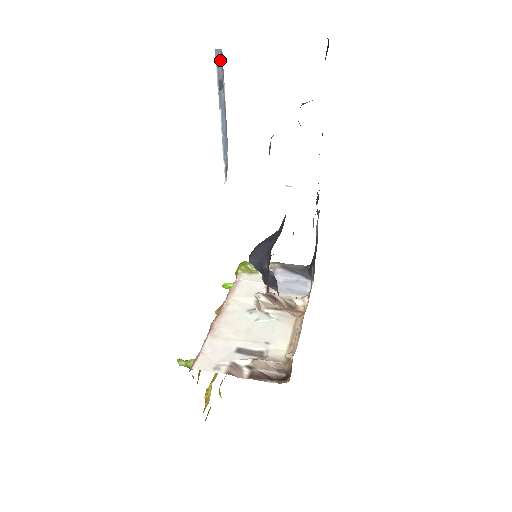
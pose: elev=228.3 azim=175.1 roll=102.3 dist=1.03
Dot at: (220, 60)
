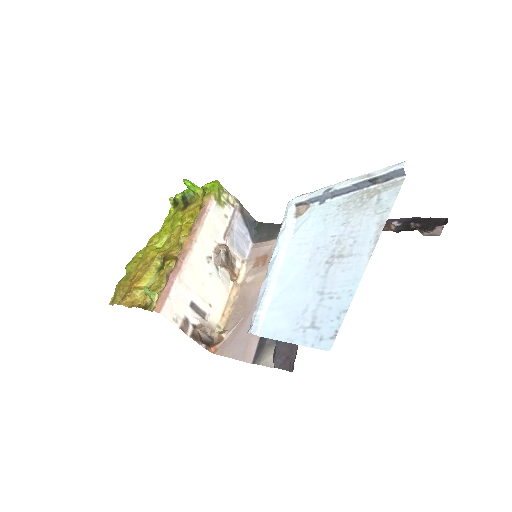
Dot at: (395, 175)
